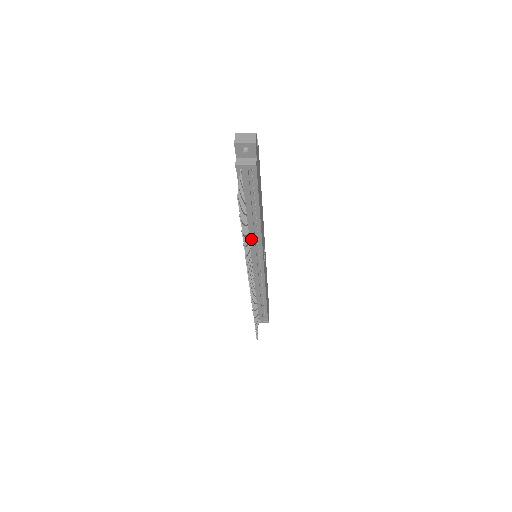
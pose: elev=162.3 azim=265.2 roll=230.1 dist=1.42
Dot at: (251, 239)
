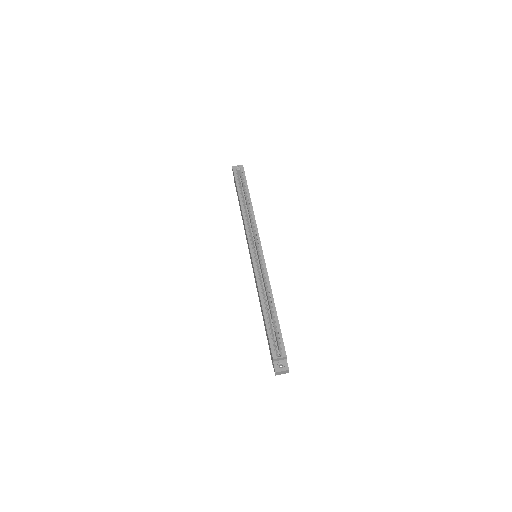
Dot at: occluded
